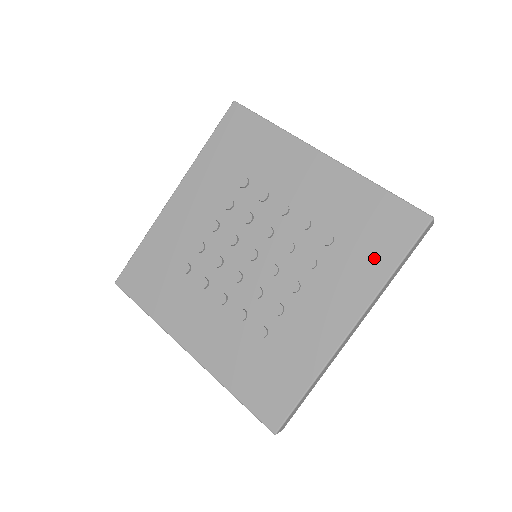
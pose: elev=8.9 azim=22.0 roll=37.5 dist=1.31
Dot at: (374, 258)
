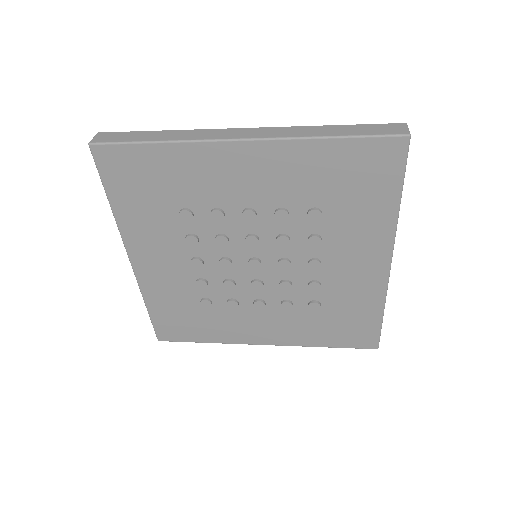
Dot at: (324, 335)
